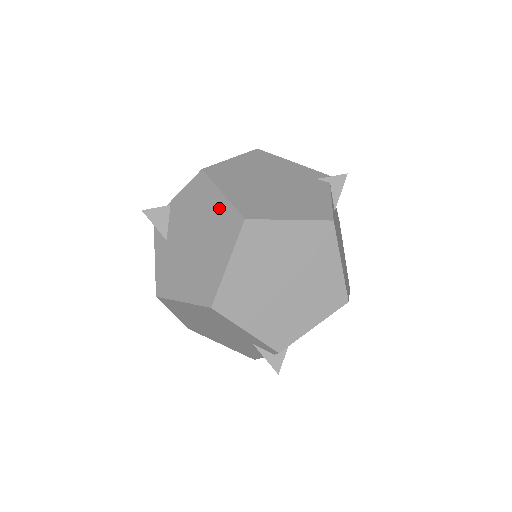
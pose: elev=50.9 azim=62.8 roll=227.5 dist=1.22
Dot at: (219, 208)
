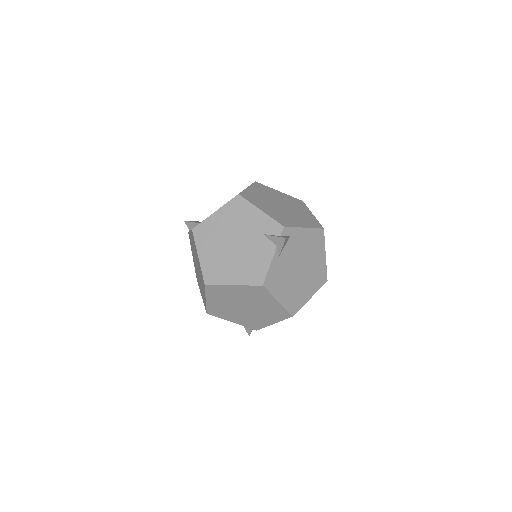
Dot at: occluded
